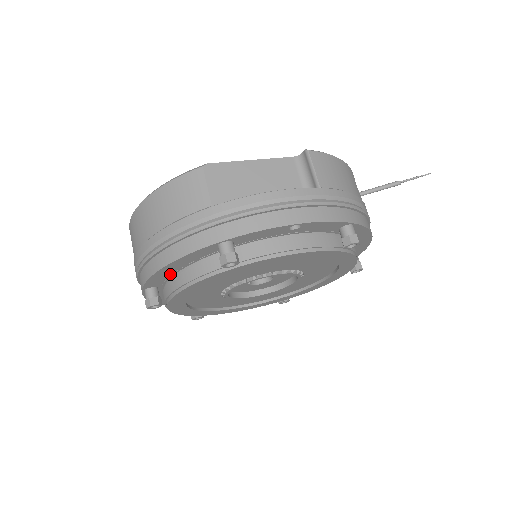
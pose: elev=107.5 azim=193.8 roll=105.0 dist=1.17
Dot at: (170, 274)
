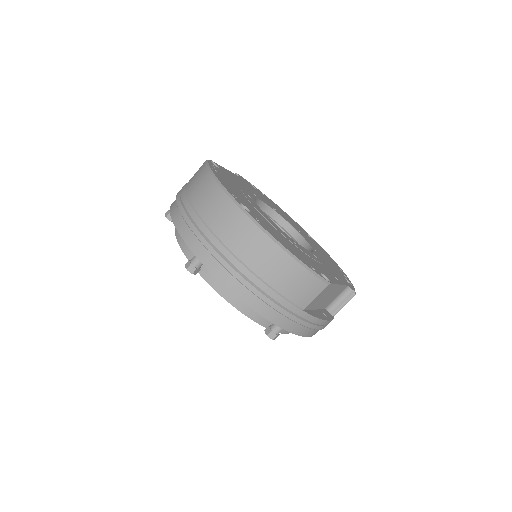
Dot at: occluded
